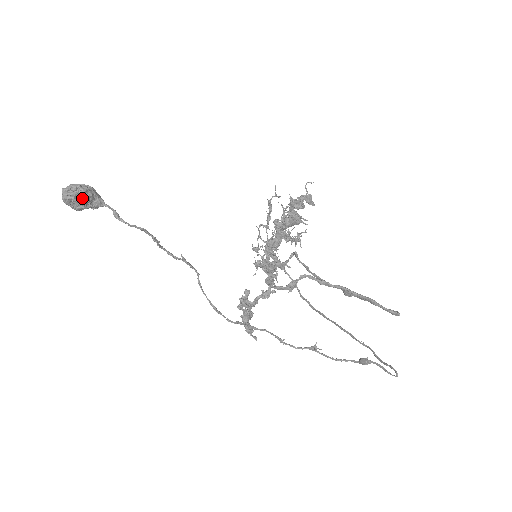
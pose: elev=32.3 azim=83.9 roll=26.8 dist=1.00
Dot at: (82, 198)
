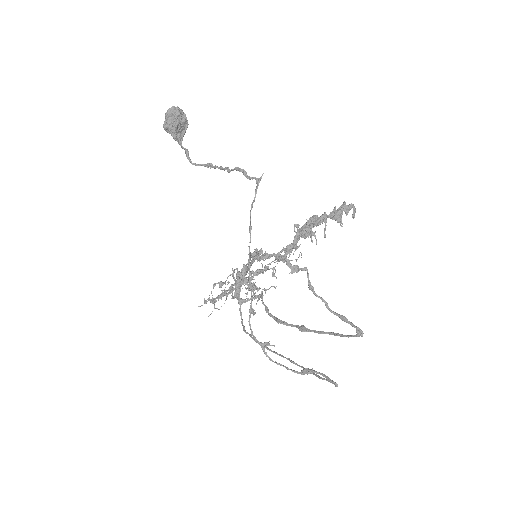
Dot at: (181, 121)
